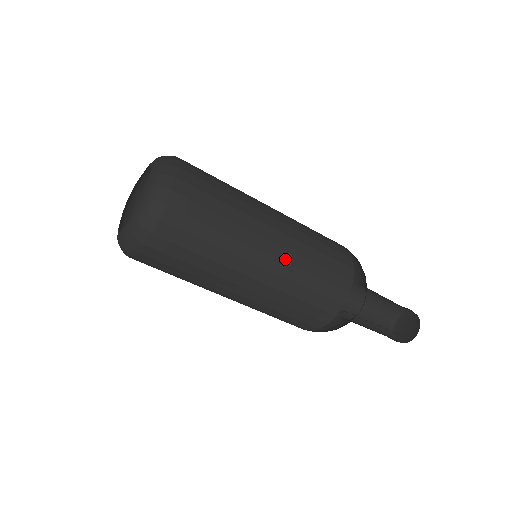
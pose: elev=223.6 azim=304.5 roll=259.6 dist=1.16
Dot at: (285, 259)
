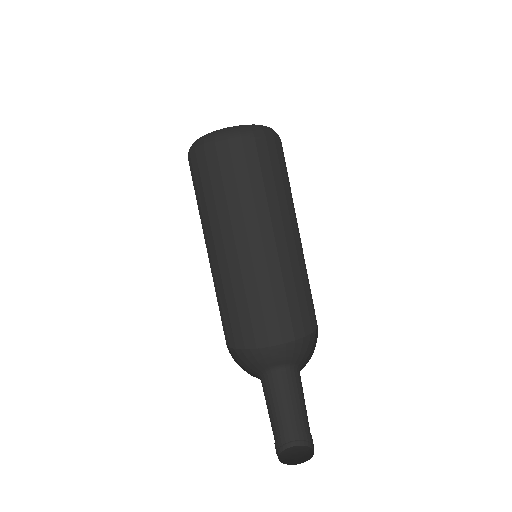
Dot at: occluded
